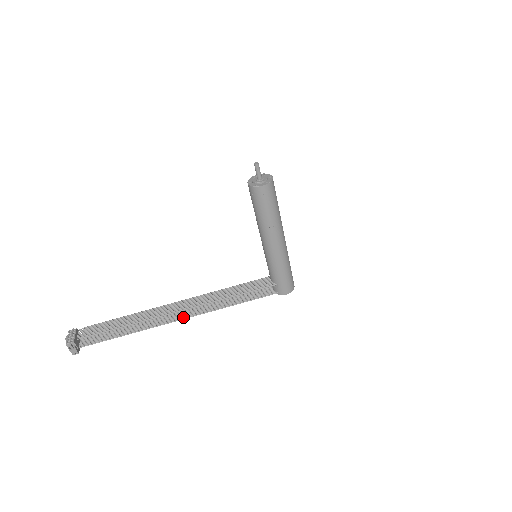
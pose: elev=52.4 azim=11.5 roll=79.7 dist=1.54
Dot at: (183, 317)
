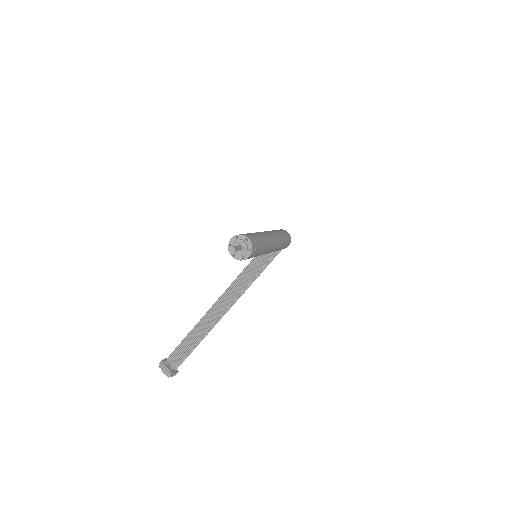
Dot at: (227, 309)
